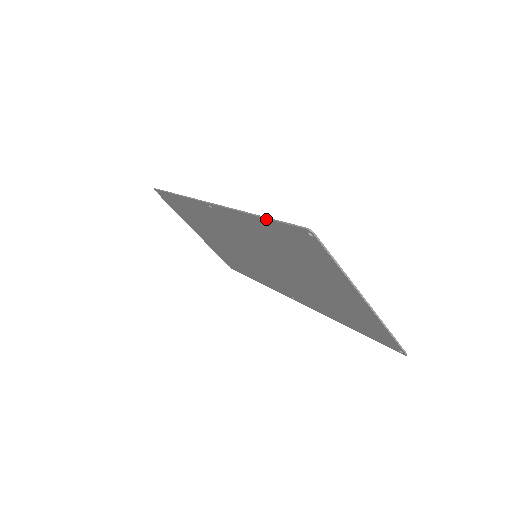
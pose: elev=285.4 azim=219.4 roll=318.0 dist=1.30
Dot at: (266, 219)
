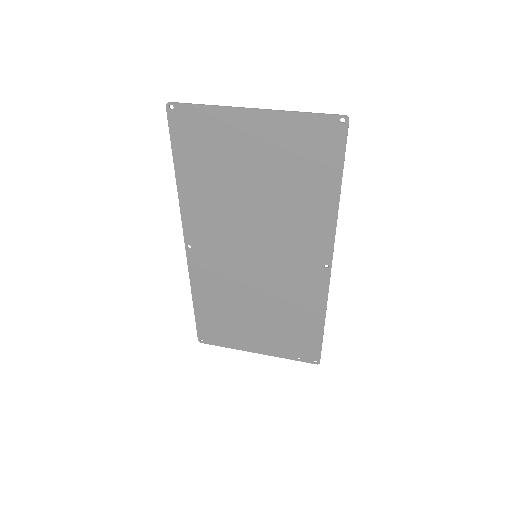
Dot at: (174, 159)
